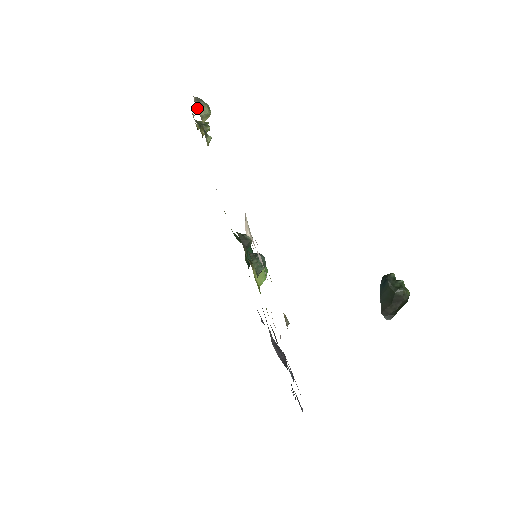
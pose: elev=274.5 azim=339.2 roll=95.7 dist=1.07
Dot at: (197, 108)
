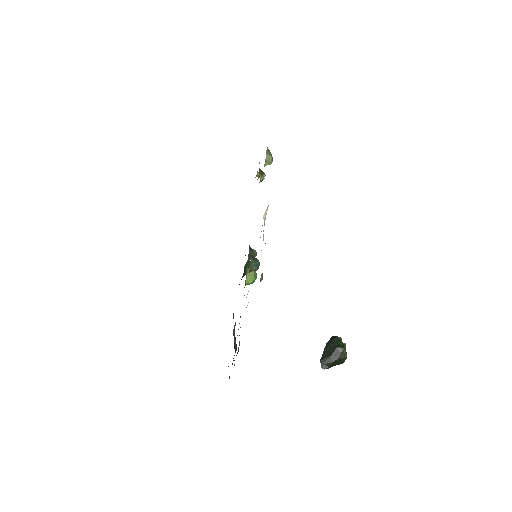
Dot at: (266, 154)
